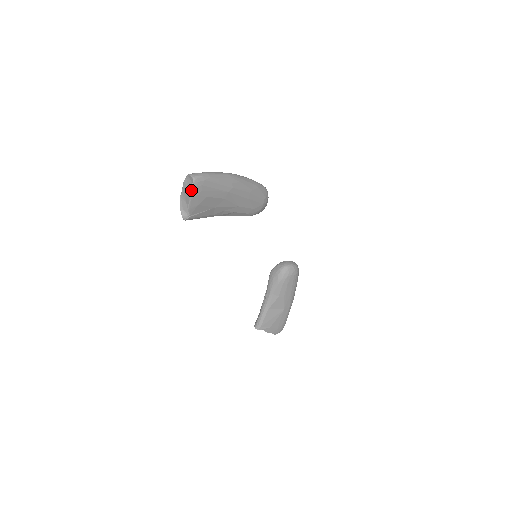
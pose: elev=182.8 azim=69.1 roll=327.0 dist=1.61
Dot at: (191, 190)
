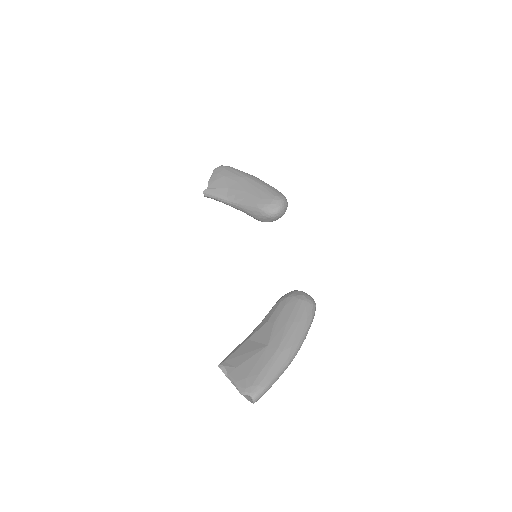
Dot at: (215, 170)
